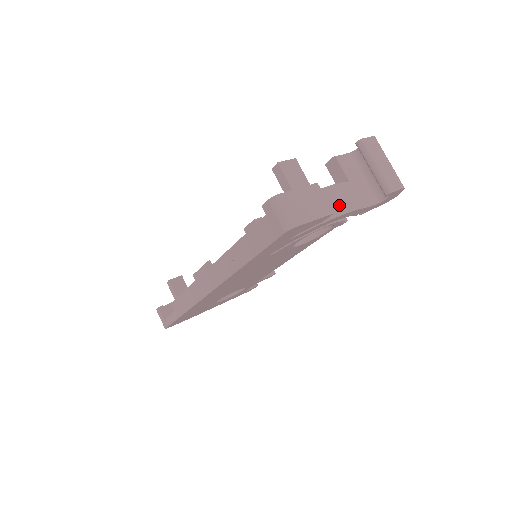
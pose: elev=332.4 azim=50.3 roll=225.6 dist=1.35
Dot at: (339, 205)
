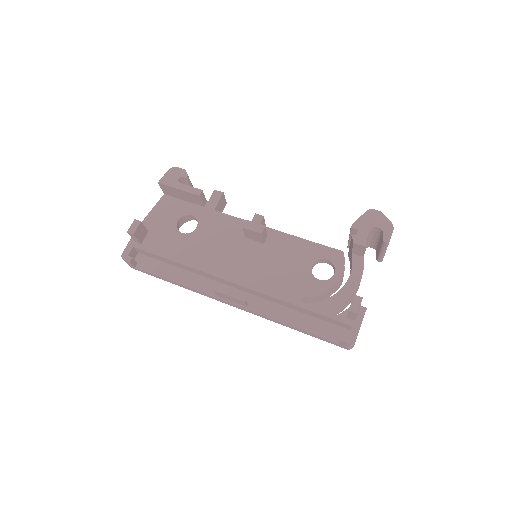
Dot at: occluded
